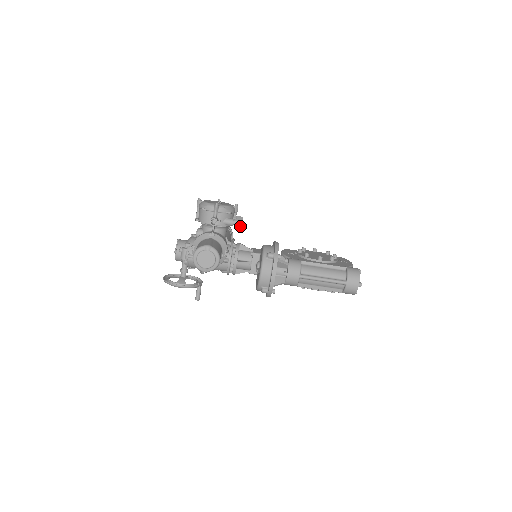
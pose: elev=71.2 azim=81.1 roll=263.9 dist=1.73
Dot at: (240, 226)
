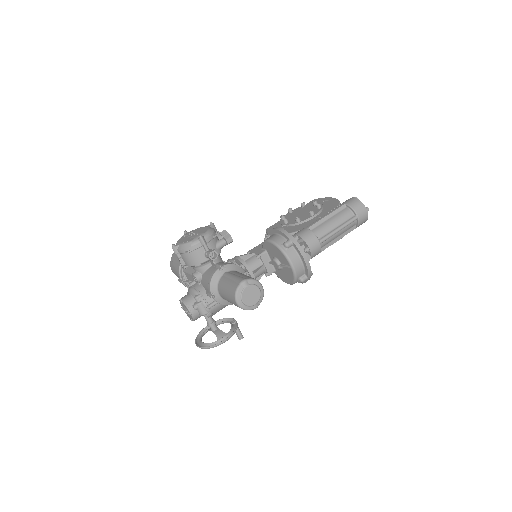
Dot at: occluded
